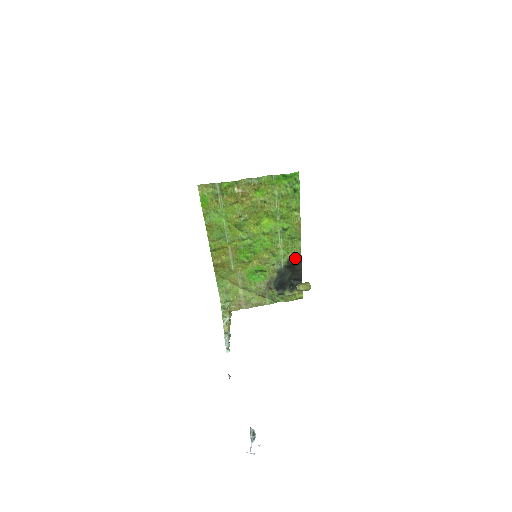
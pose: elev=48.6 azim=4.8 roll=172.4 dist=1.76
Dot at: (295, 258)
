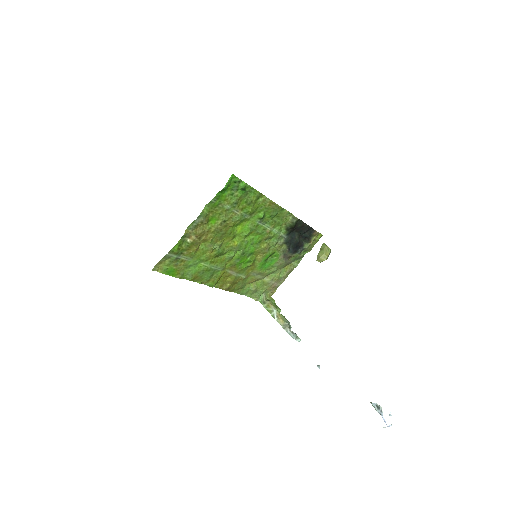
Dot at: (291, 223)
